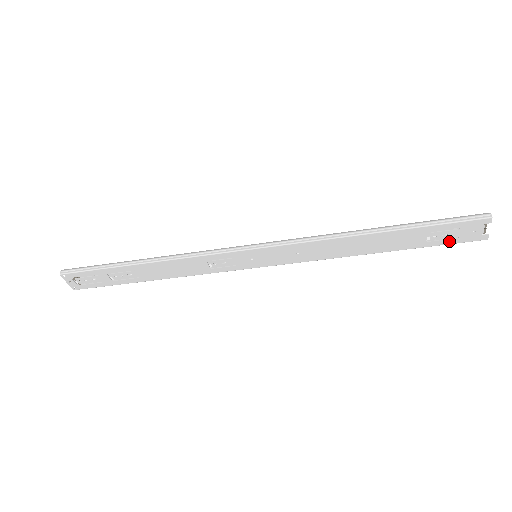
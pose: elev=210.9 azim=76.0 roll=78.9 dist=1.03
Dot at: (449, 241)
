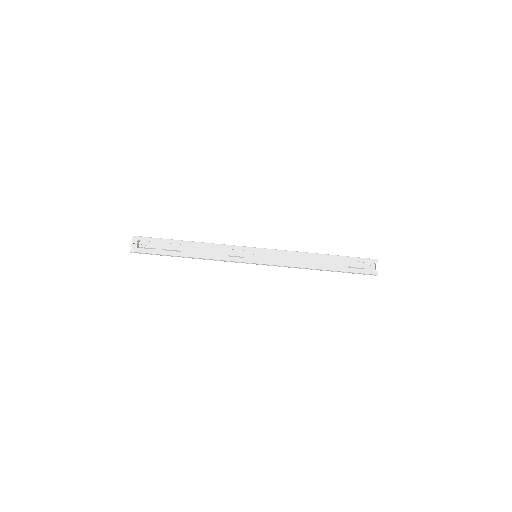
Dot at: (359, 270)
